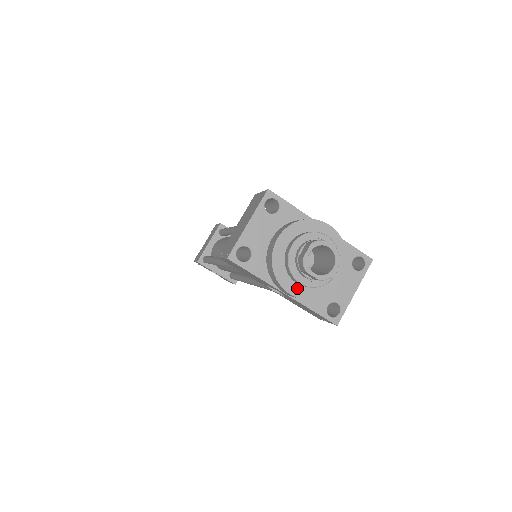
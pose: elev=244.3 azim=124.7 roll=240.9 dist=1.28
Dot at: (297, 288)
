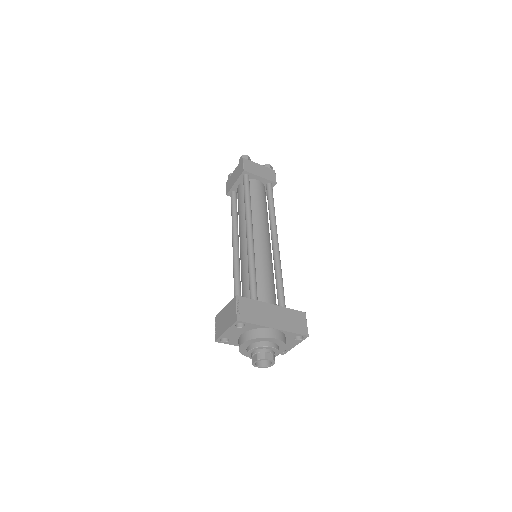
Dot at: occluded
